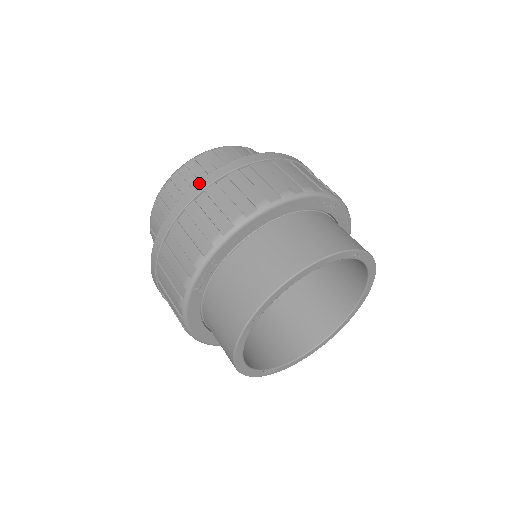
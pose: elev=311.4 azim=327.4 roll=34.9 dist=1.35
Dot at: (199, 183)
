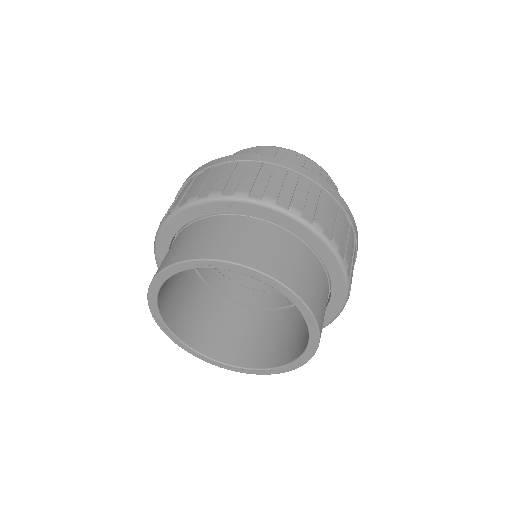
Dot at: occluded
